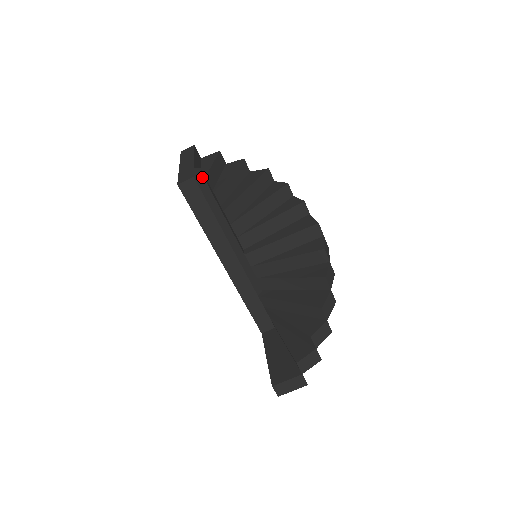
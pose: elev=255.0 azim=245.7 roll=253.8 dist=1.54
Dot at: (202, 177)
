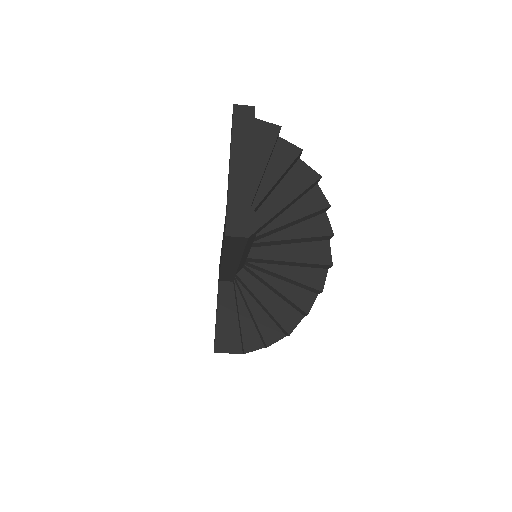
Dot at: (256, 232)
